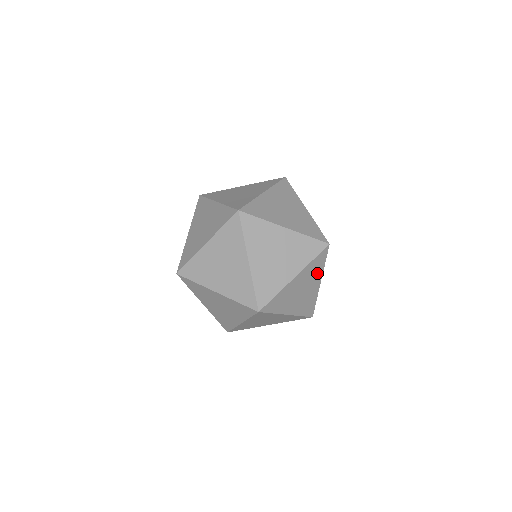
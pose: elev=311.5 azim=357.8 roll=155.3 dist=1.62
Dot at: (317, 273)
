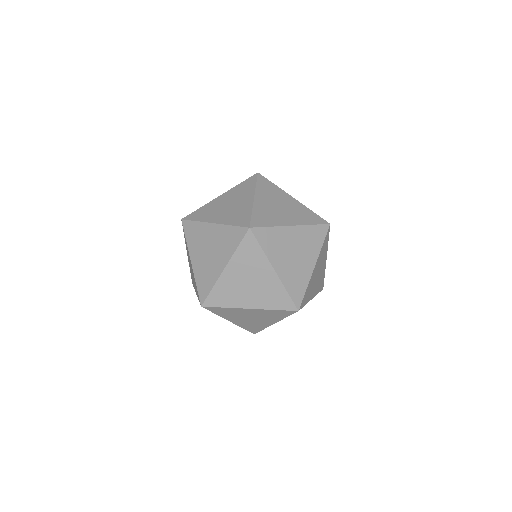
Dot at: (258, 261)
